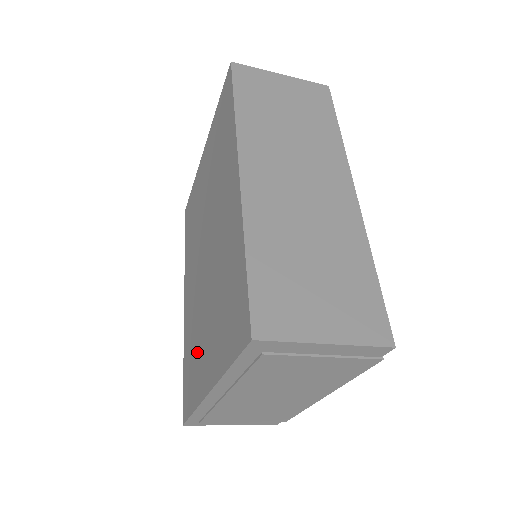
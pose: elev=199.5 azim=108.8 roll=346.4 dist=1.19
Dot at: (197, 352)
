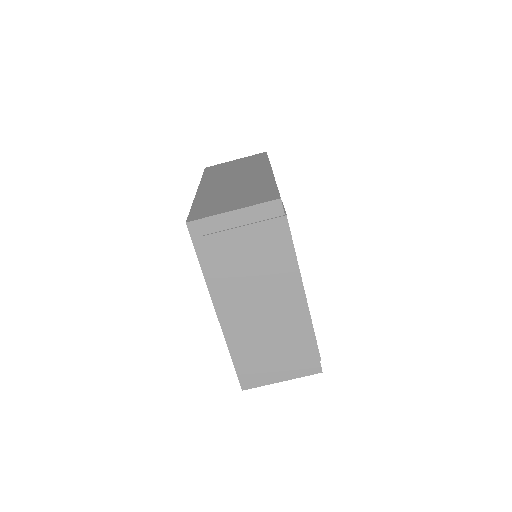
Dot at: occluded
